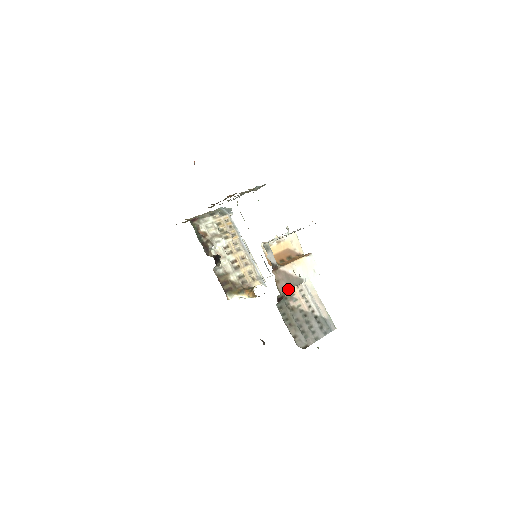
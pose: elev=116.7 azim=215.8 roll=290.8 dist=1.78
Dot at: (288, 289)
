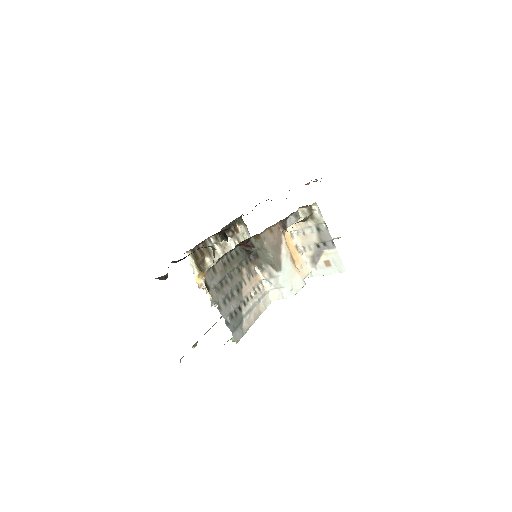
Dot at: (267, 248)
